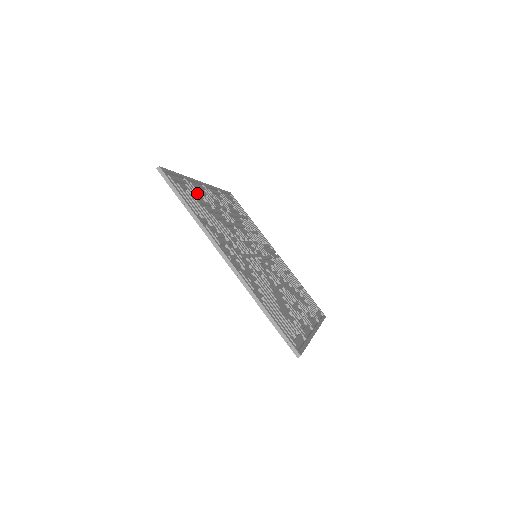
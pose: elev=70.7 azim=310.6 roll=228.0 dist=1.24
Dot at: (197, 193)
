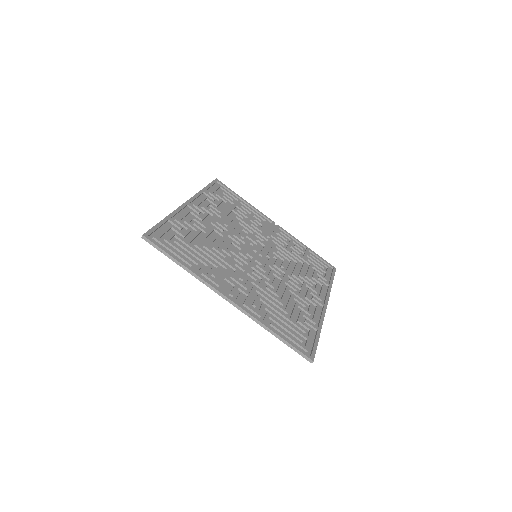
Dot at: (185, 227)
